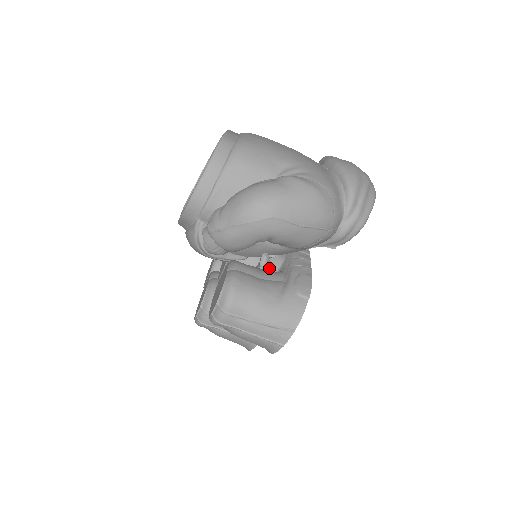
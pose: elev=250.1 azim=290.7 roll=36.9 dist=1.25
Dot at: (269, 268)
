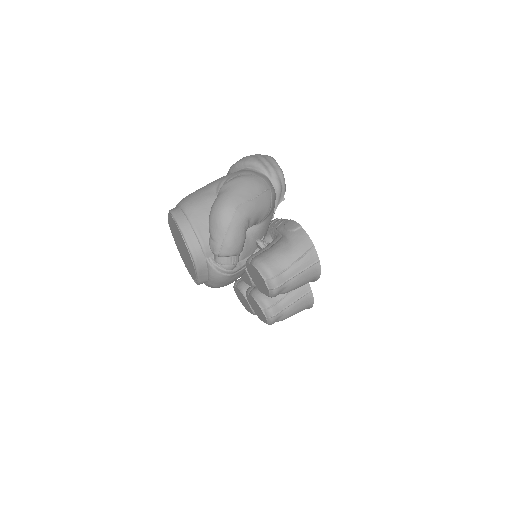
Dot at: occluded
